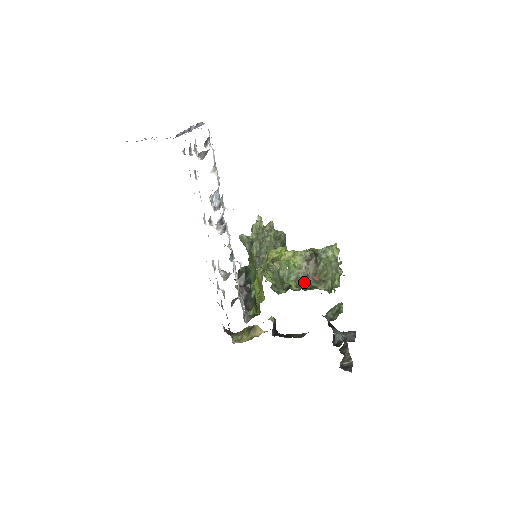
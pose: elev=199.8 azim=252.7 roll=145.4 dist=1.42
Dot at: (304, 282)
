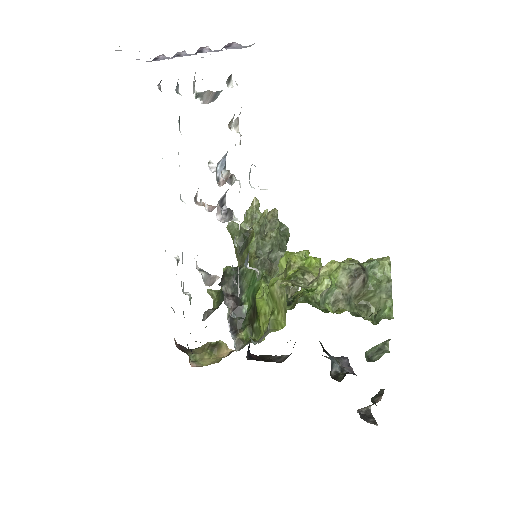
Dot at: (346, 307)
